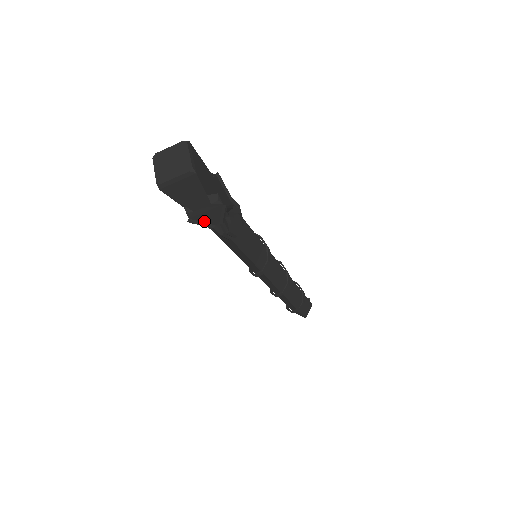
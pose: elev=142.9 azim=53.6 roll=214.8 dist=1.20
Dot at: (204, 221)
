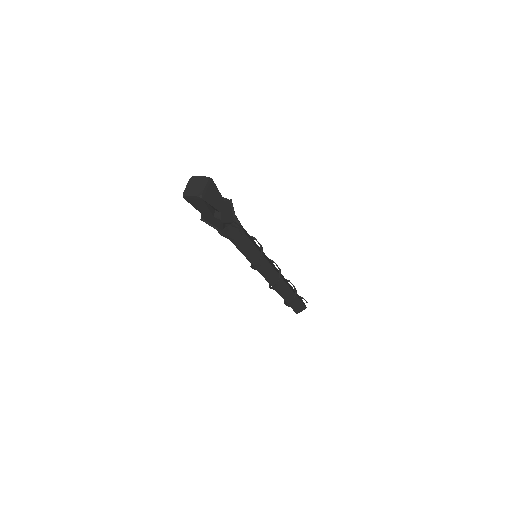
Dot at: (211, 223)
